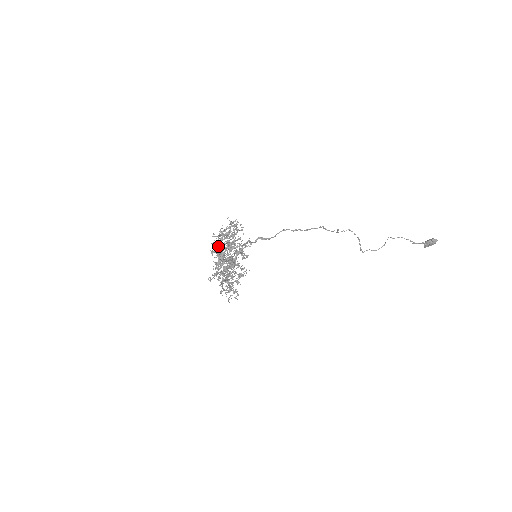
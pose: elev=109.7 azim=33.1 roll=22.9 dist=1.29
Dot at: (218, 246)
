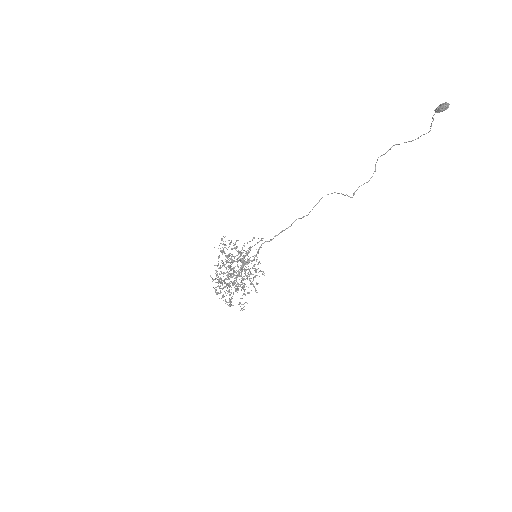
Dot at: (219, 287)
